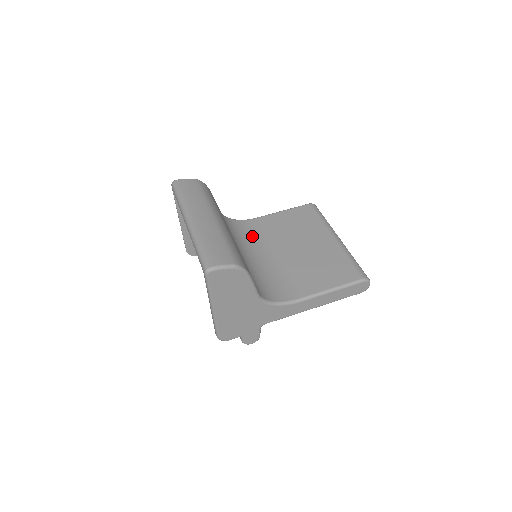
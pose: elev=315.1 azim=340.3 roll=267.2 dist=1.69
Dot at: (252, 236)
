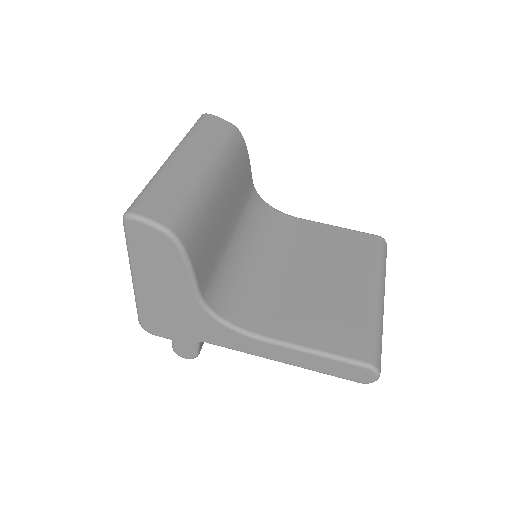
Dot at: (274, 233)
